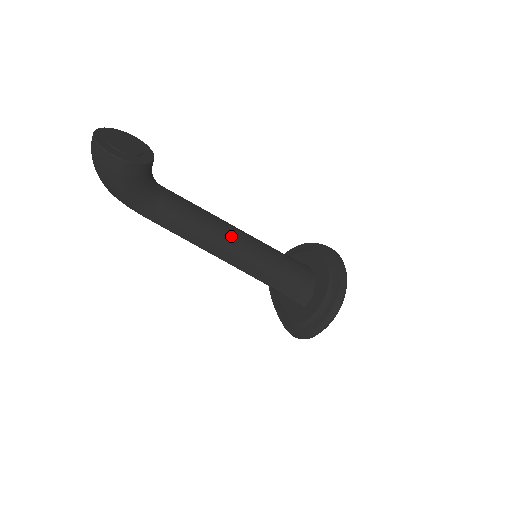
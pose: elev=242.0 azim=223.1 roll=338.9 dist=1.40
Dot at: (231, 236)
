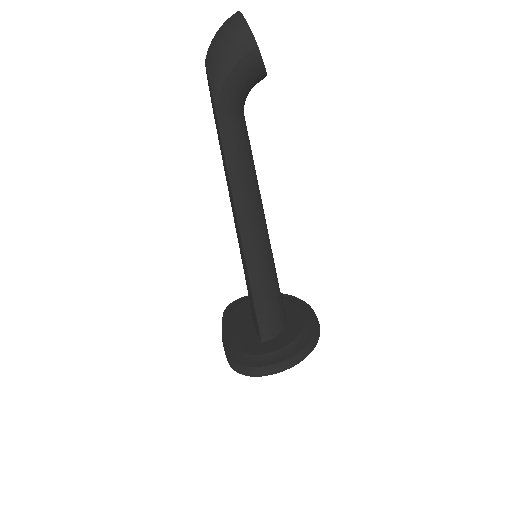
Dot at: (261, 210)
